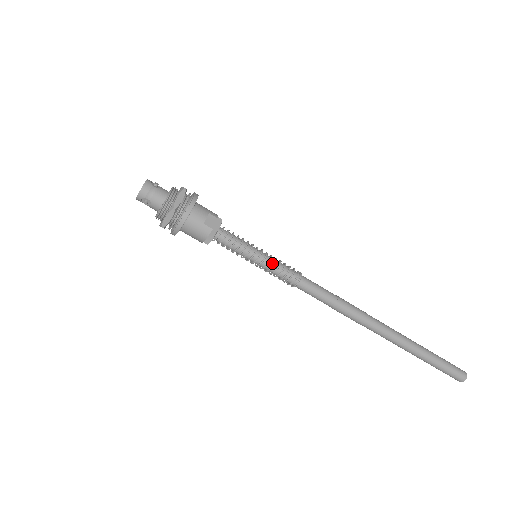
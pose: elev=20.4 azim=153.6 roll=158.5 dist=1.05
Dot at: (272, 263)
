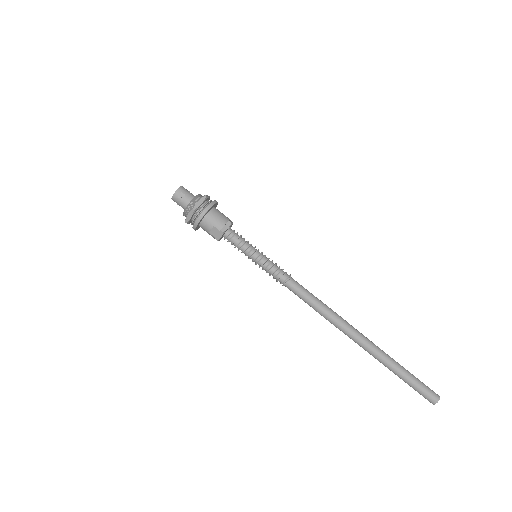
Dot at: (264, 267)
